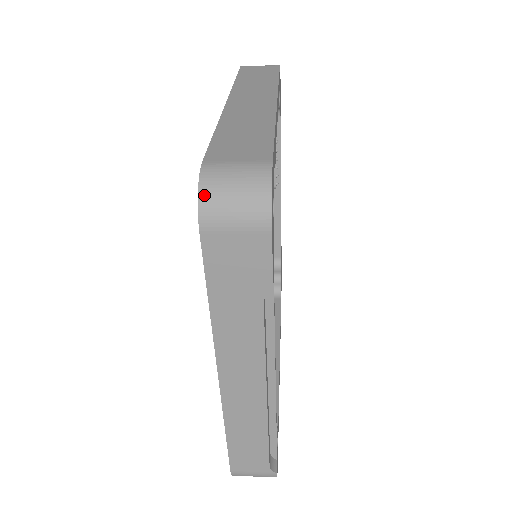
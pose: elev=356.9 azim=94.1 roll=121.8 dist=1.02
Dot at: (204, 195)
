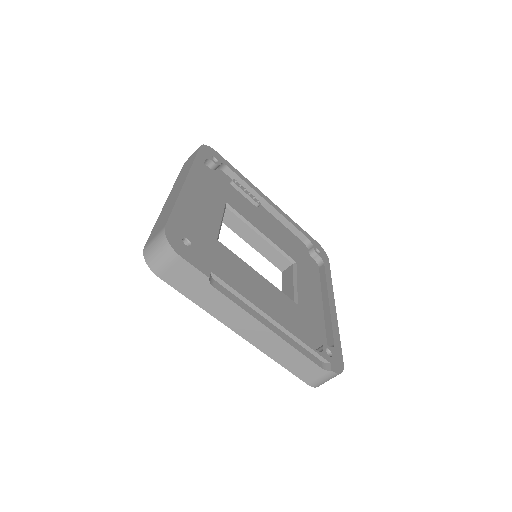
Dot at: (148, 261)
